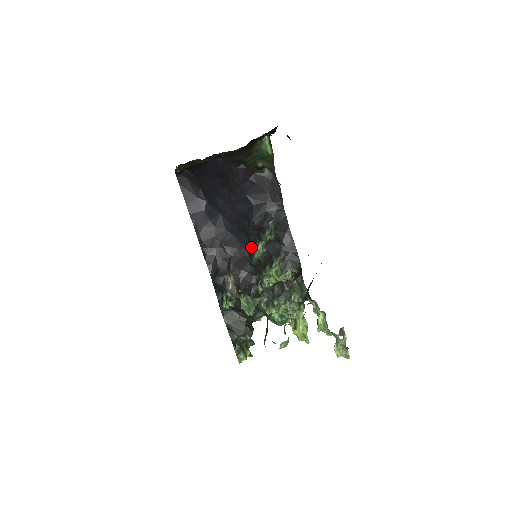
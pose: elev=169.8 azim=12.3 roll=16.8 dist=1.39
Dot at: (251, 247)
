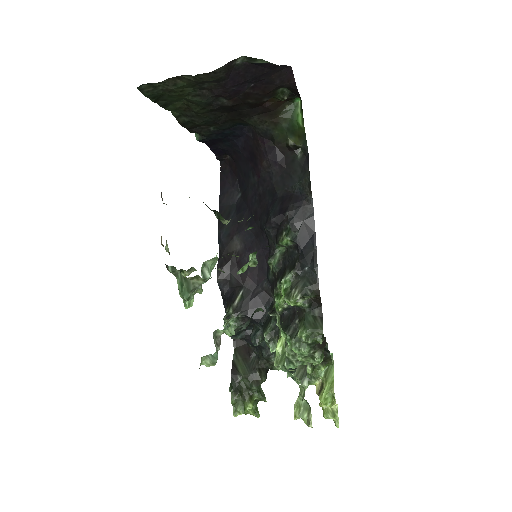
Dot at: (220, 220)
